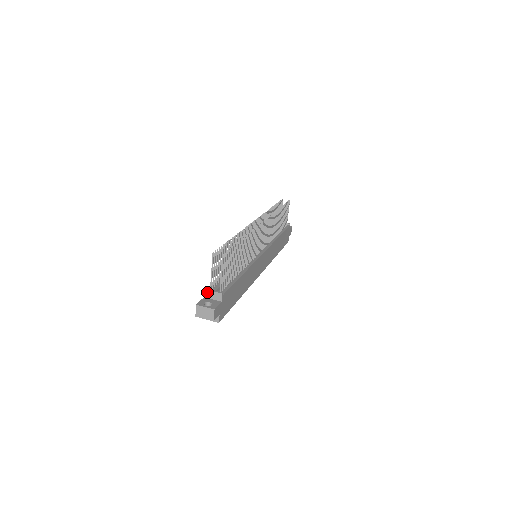
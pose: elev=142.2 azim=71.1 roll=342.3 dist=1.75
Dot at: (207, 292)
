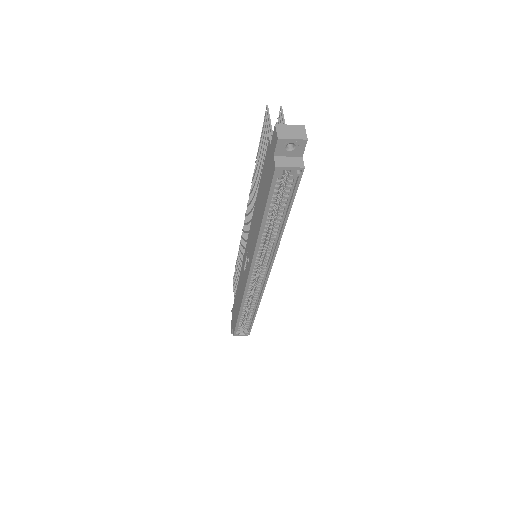
Dot at: occluded
